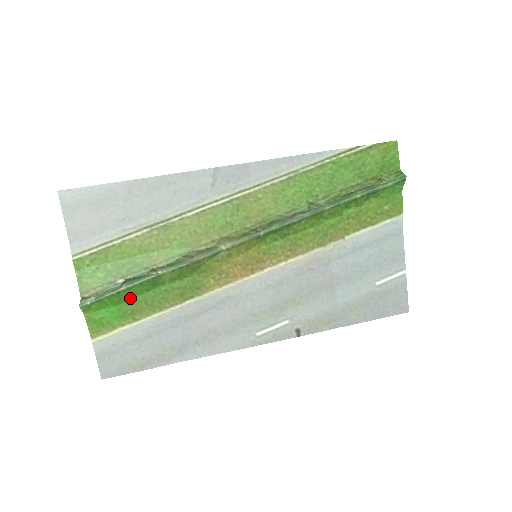
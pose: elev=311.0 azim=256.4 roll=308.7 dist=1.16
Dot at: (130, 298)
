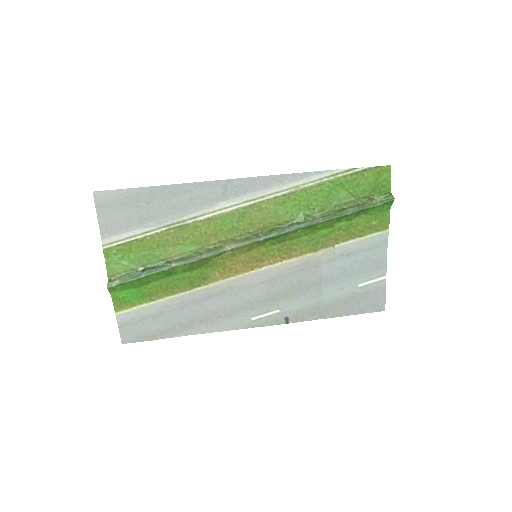
Dot at: (148, 283)
